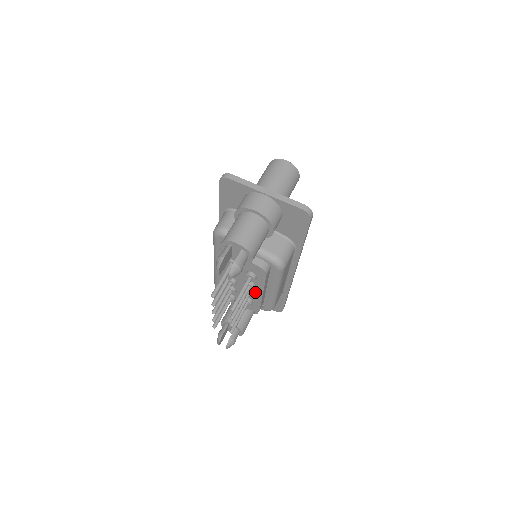
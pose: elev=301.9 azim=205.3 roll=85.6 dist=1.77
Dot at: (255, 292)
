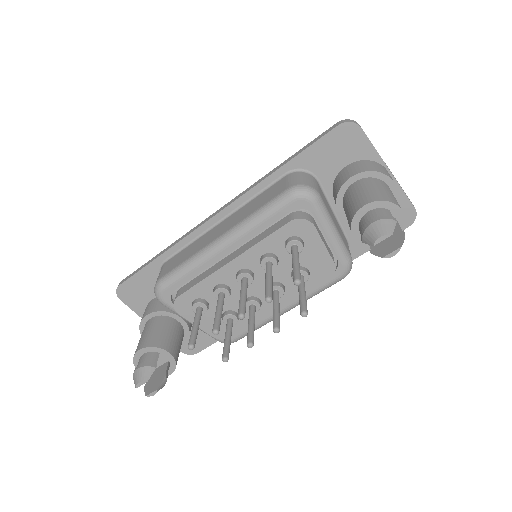
Dot at: (266, 304)
